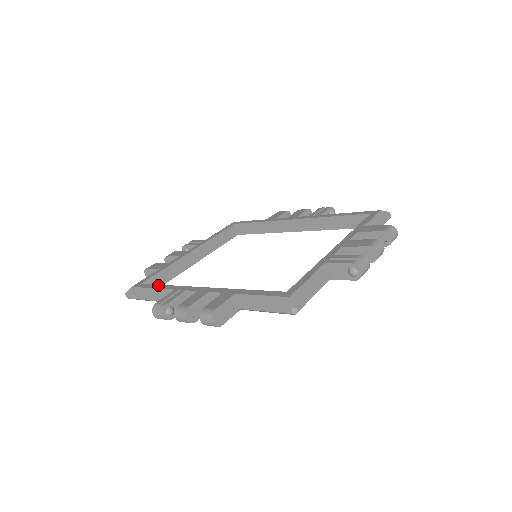
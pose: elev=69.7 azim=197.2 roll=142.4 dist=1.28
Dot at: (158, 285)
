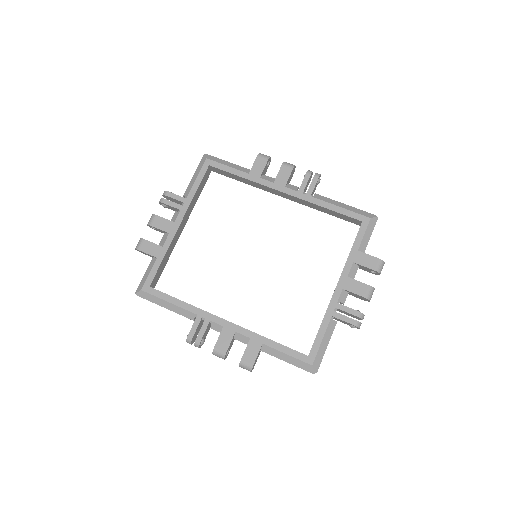
Dot at: (174, 299)
